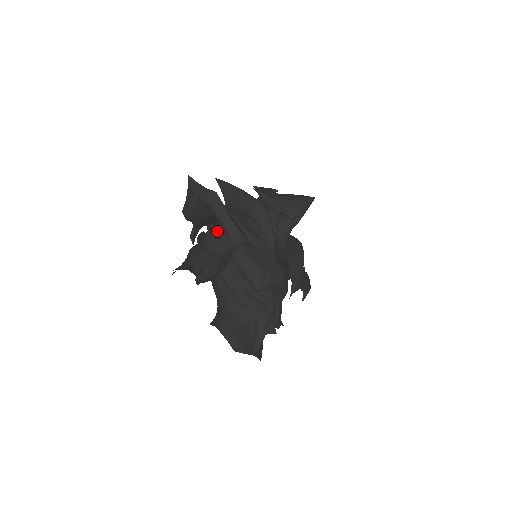
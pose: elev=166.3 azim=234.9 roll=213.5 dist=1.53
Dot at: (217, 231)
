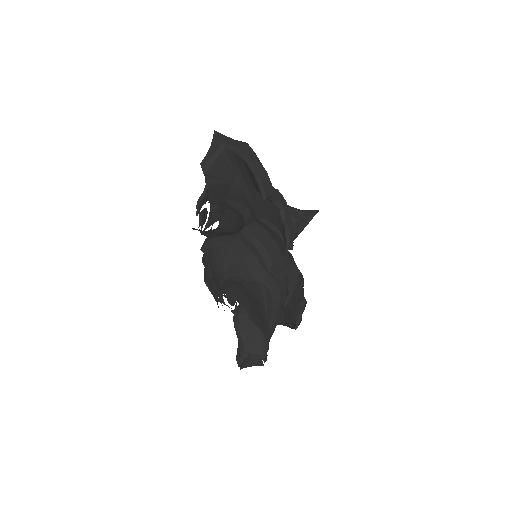
Dot at: (233, 196)
